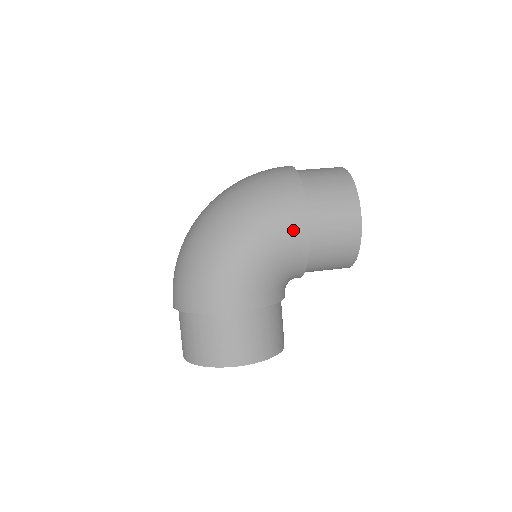
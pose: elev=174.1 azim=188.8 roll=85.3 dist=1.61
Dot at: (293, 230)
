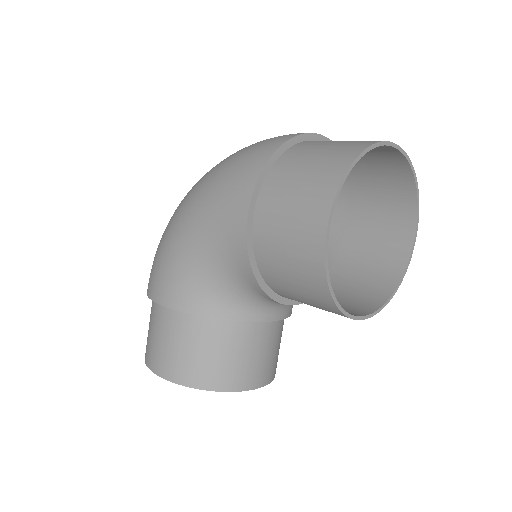
Dot at: (230, 217)
